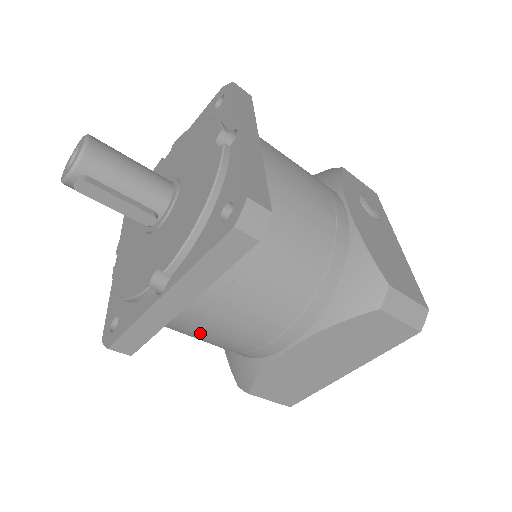
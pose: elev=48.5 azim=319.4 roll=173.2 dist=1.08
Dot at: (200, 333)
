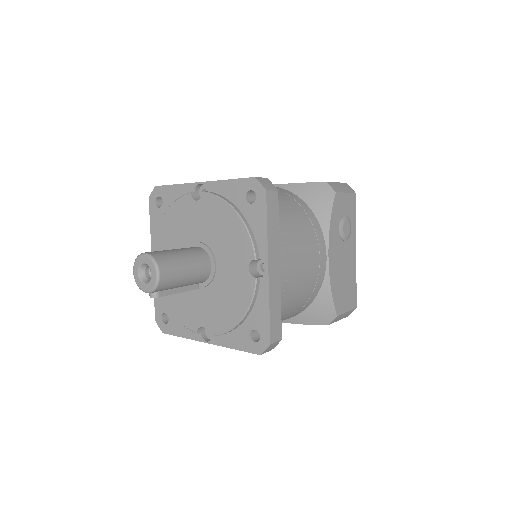
Dot at: occluded
